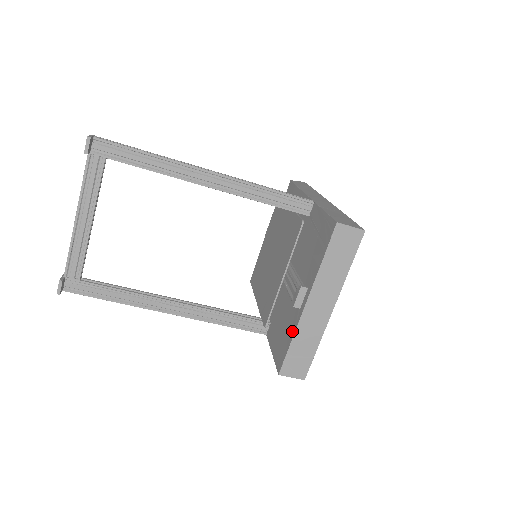
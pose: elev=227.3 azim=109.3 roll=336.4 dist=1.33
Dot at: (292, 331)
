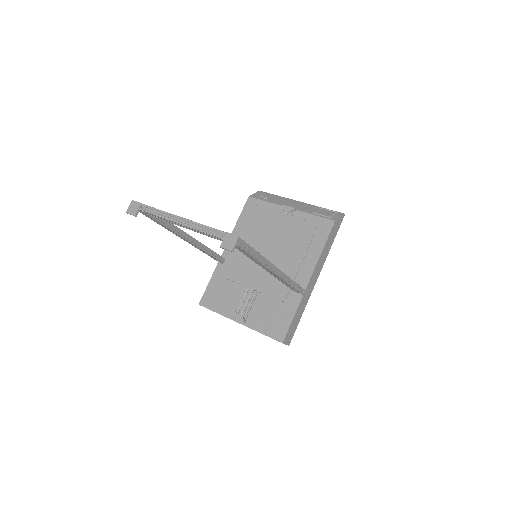
Dot at: (222, 311)
